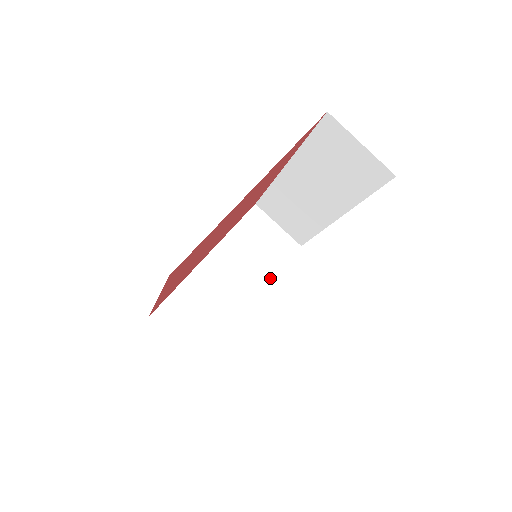
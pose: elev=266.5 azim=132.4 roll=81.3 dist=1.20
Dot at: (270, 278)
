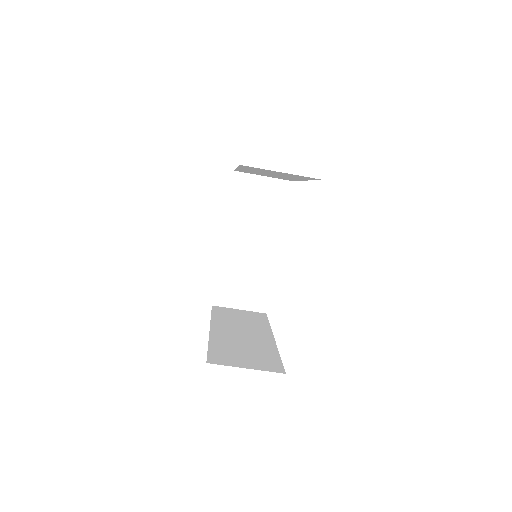
Dot at: (280, 224)
